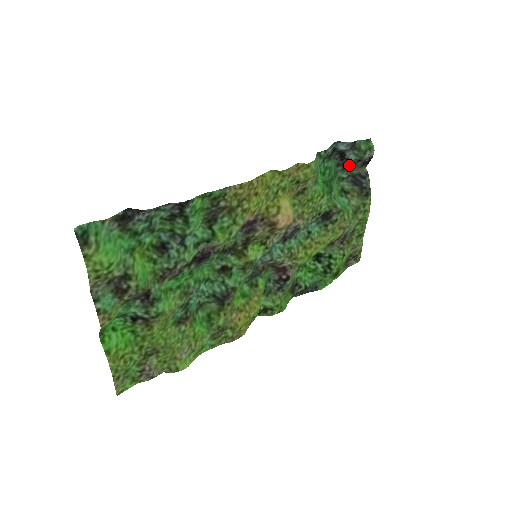
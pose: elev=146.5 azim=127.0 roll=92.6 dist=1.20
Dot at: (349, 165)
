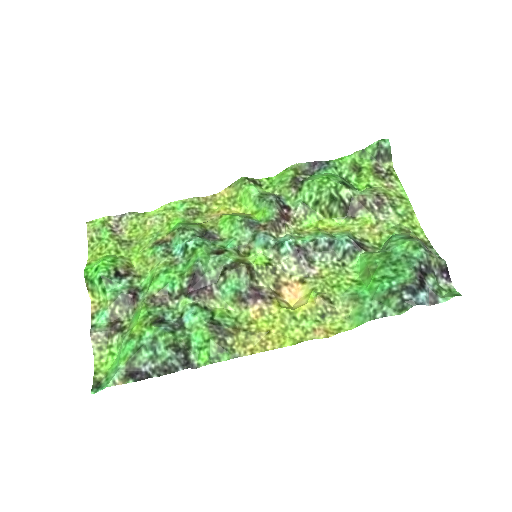
Dot at: (426, 270)
